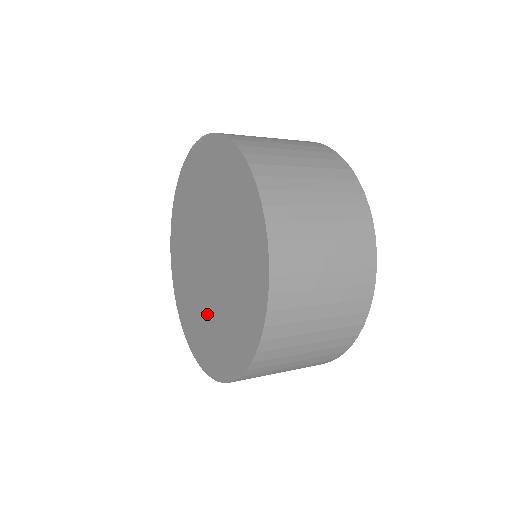
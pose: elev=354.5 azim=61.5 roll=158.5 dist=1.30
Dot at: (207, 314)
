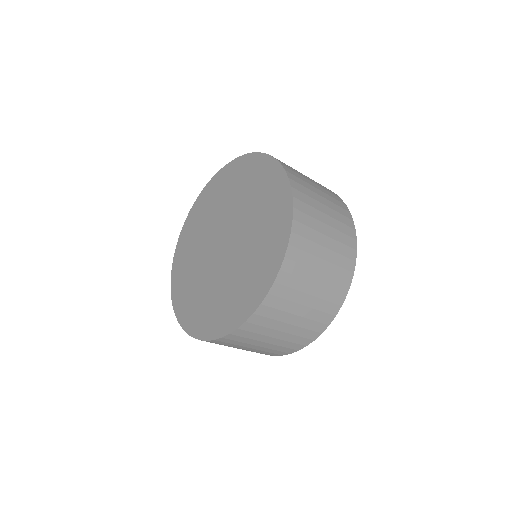
Dot at: (242, 264)
